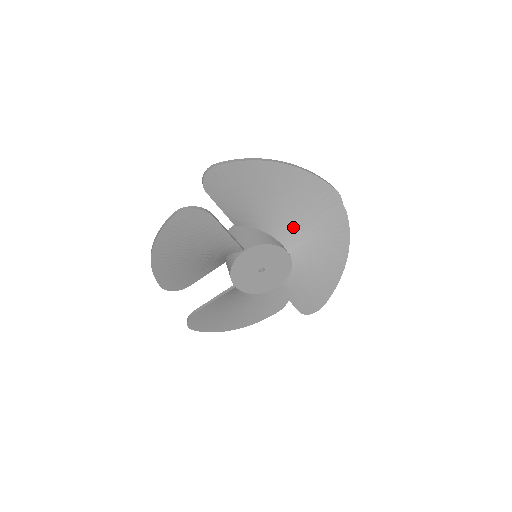
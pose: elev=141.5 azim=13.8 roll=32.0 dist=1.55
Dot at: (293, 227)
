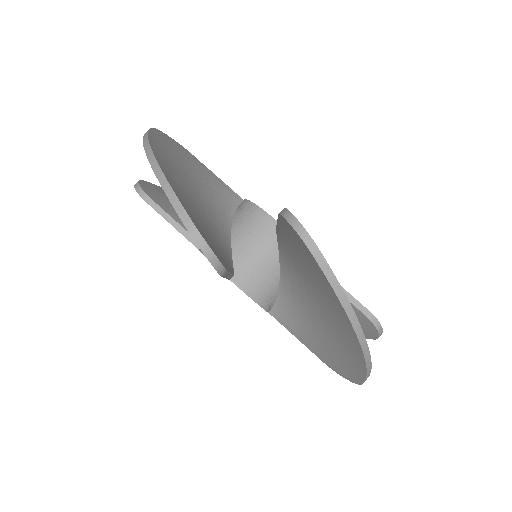
Dot at: occluded
